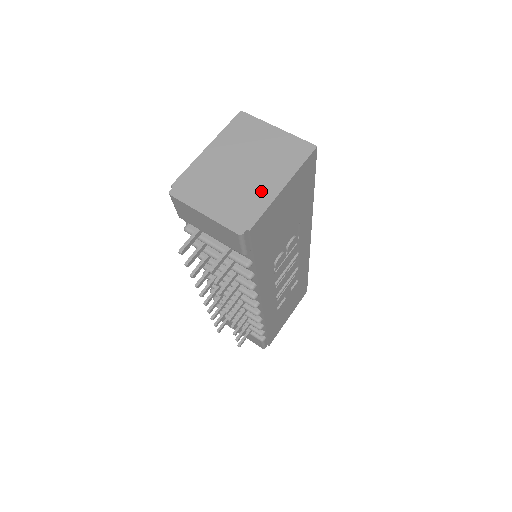
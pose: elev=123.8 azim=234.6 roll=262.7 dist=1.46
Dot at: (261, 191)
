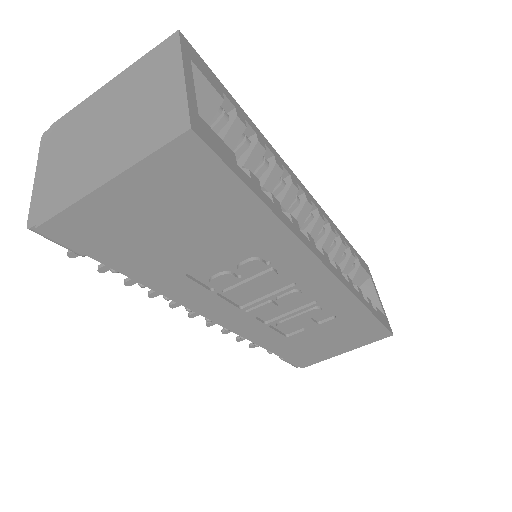
Dot at: (86, 176)
